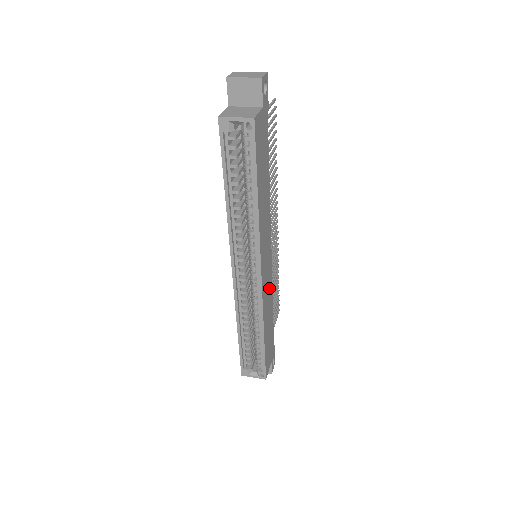
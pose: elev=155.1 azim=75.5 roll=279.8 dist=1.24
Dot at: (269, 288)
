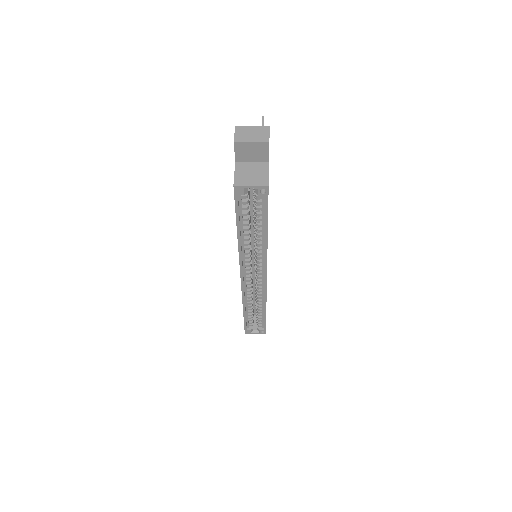
Dot at: occluded
